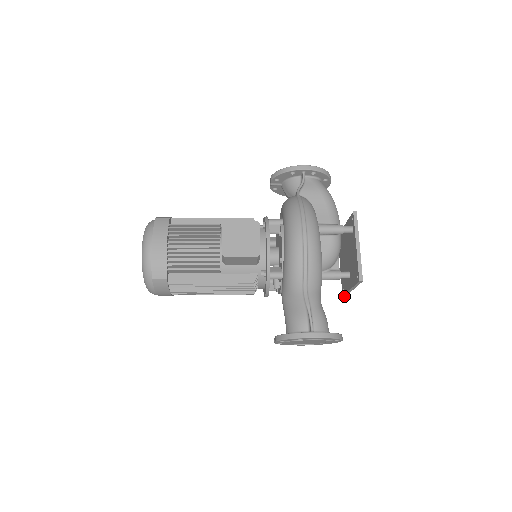
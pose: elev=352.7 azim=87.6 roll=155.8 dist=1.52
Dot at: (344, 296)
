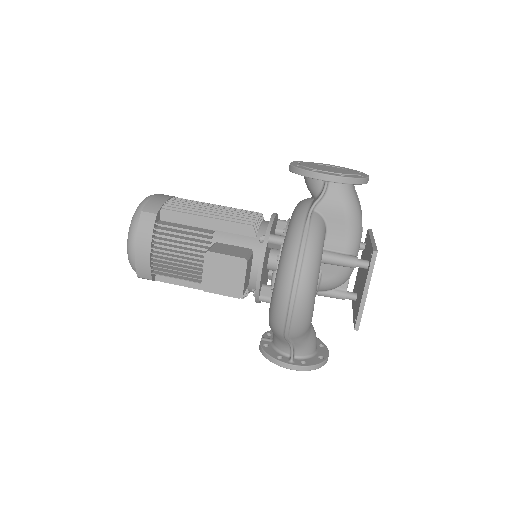
Dot at: occluded
